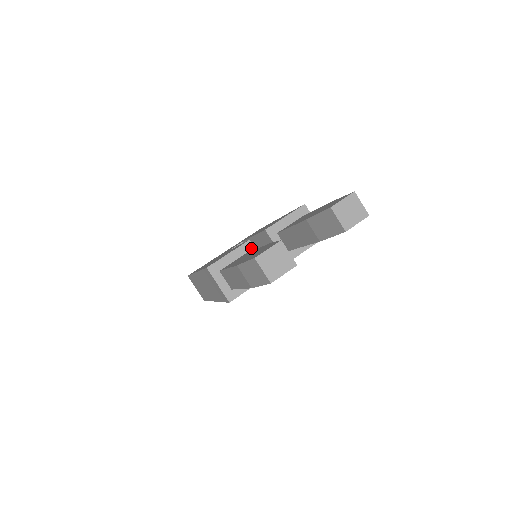
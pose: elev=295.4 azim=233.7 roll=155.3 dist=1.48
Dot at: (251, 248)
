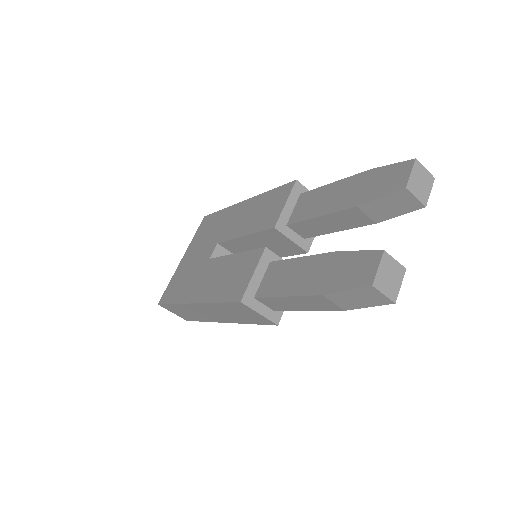
Dot at: (271, 255)
